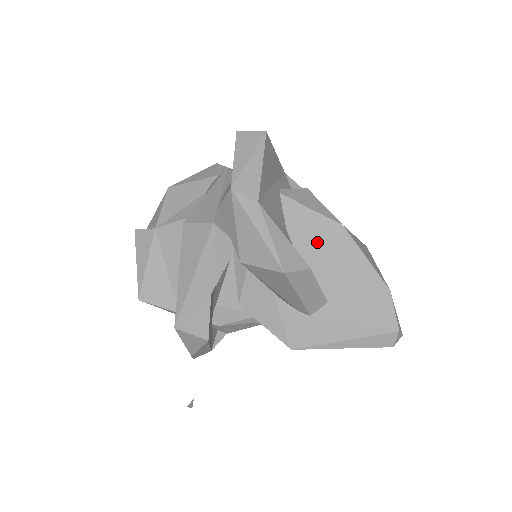
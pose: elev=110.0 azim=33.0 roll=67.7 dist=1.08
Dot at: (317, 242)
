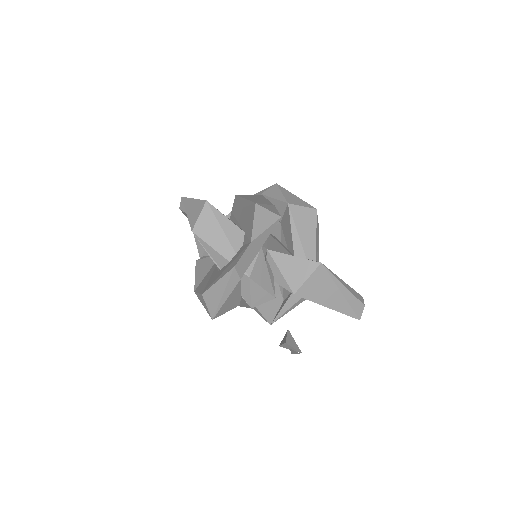
Dot at: occluded
